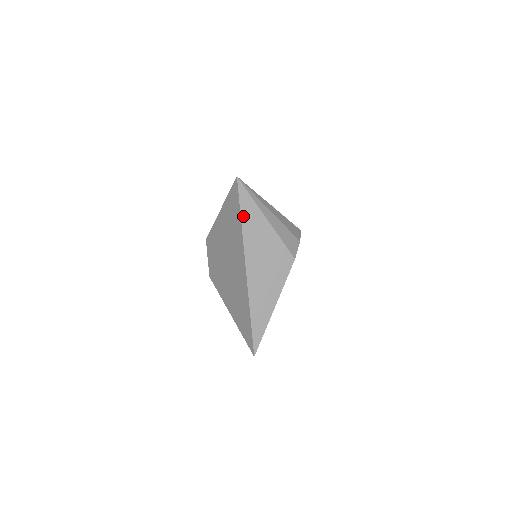
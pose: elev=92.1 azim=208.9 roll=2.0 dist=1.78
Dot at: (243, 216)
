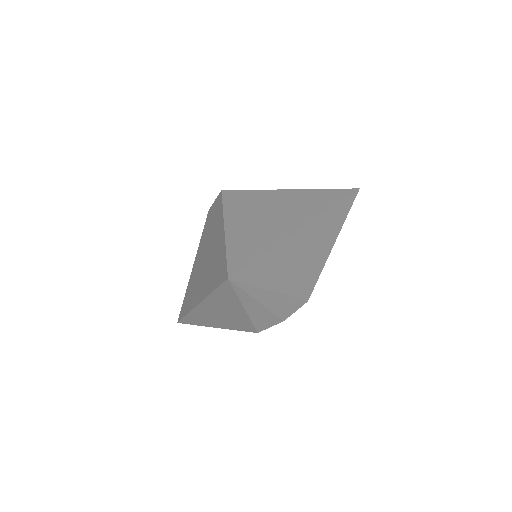
Dot at: (216, 293)
